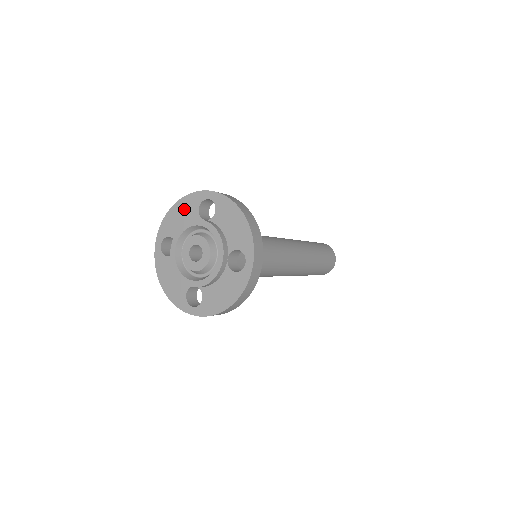
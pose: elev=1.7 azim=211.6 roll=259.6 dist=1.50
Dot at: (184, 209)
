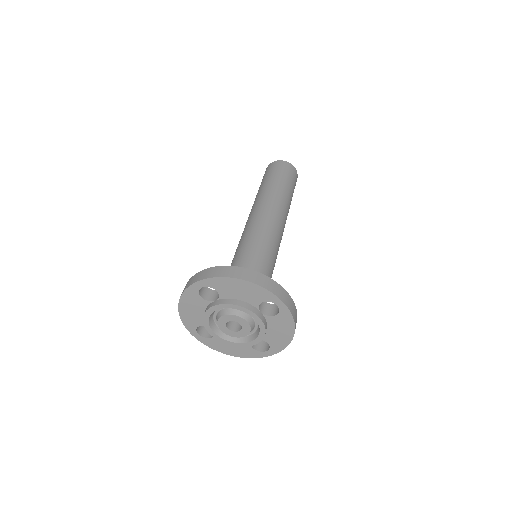
Dot at: (190, 305)
